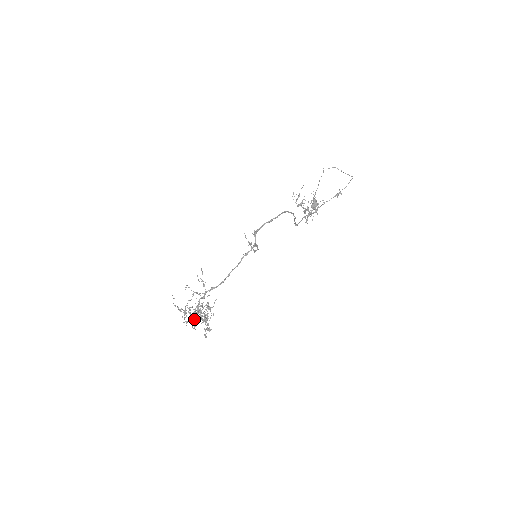
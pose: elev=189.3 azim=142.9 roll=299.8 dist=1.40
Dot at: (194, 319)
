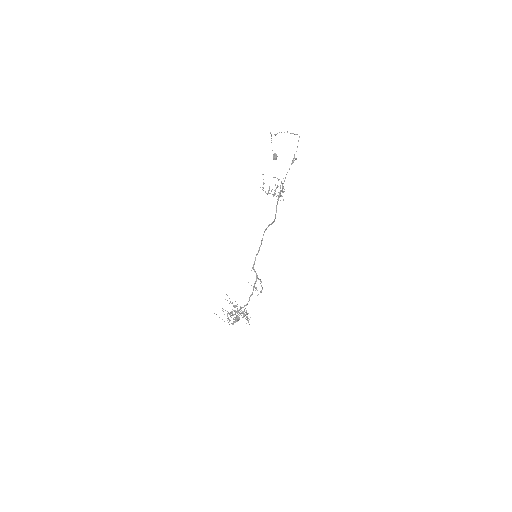
Dot at: occluded
